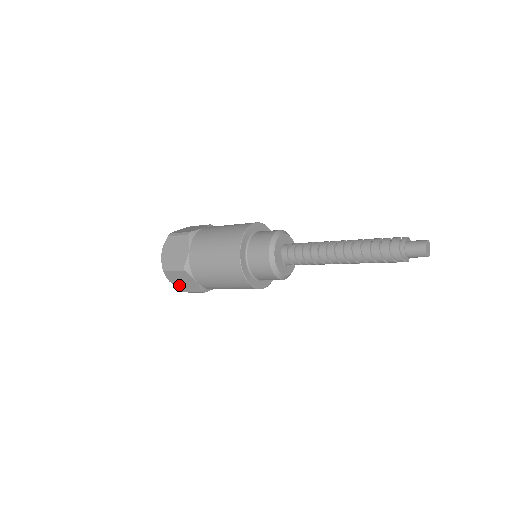
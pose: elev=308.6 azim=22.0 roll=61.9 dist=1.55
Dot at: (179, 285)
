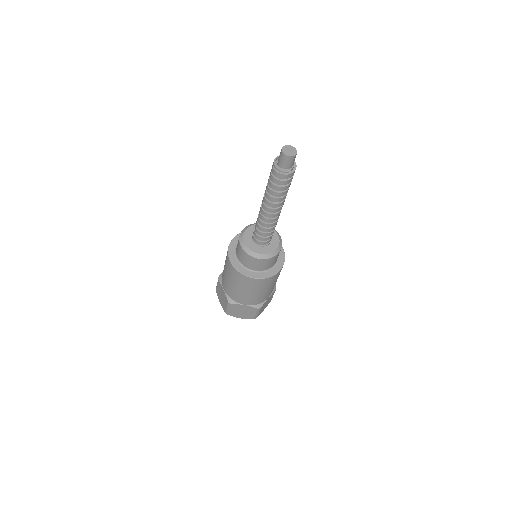
Dot at: (246, 316)
